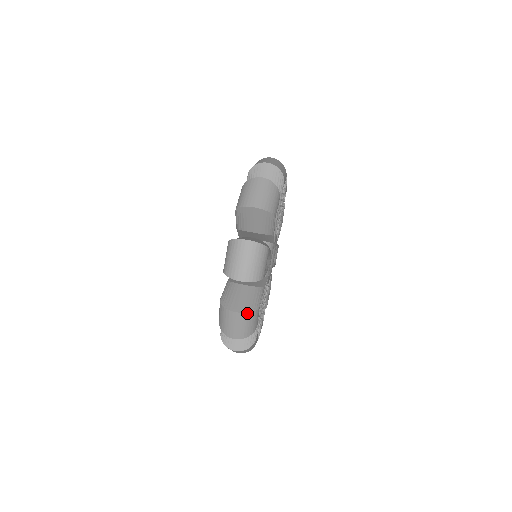
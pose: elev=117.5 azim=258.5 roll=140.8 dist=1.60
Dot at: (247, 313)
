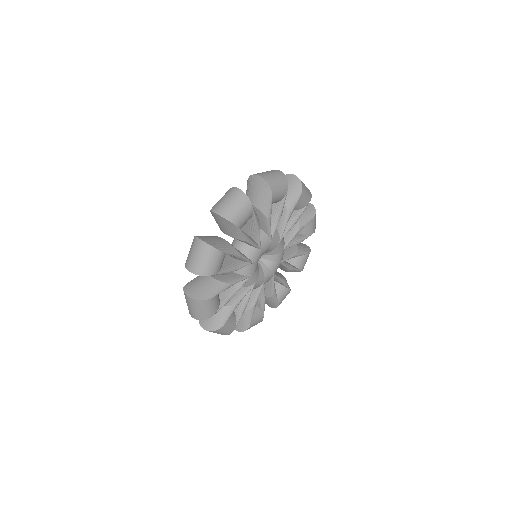
Dot at: (245, 194)
